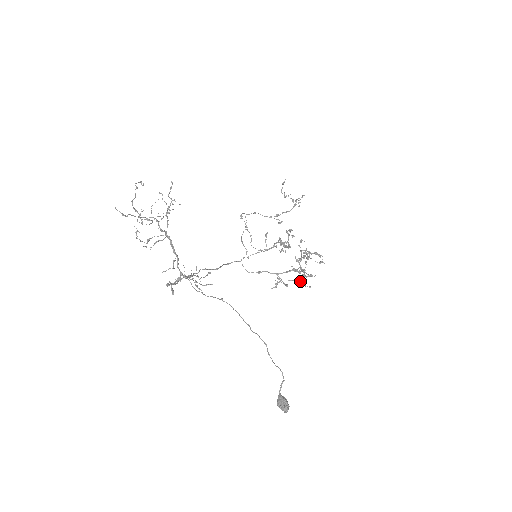
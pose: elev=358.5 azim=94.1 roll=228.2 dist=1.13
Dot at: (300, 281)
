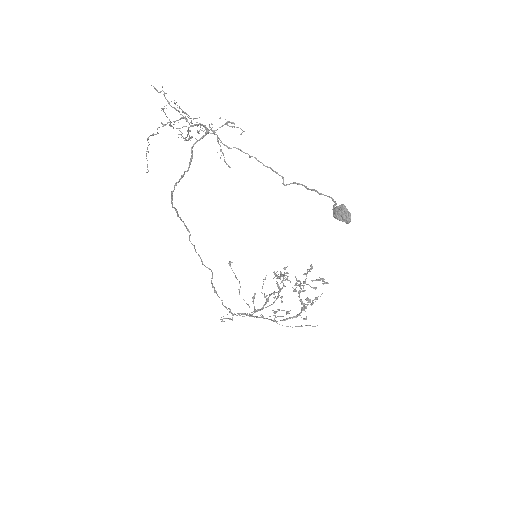
Dot at: occluded
